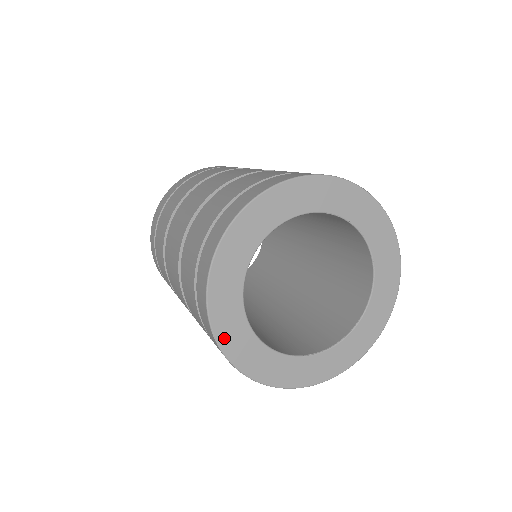
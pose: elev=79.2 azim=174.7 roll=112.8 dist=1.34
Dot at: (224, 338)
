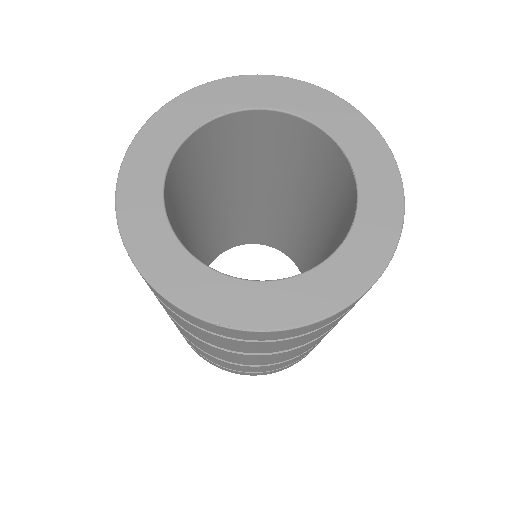
Dot at: (237, 318)
